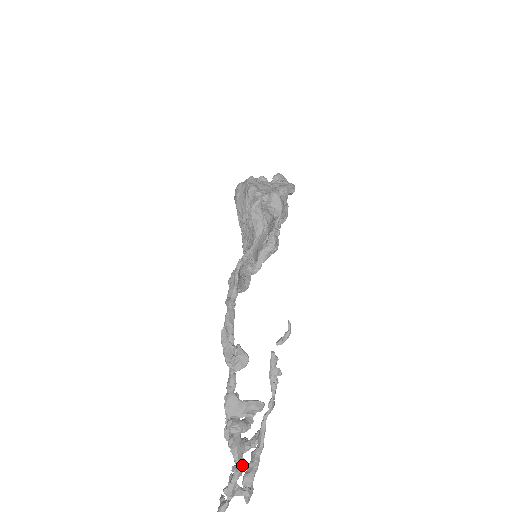
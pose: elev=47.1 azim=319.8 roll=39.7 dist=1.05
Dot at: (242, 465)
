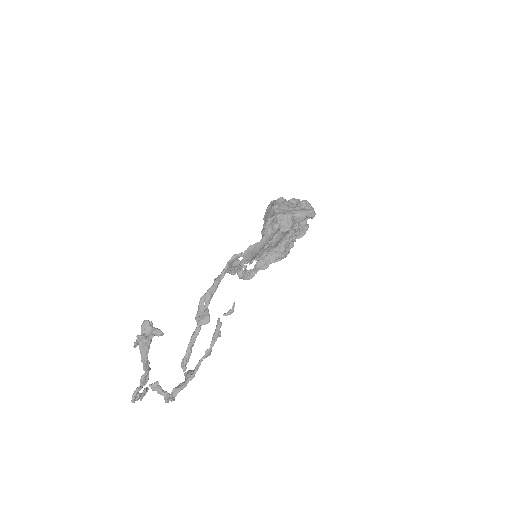
Dot at: (147, 366)
